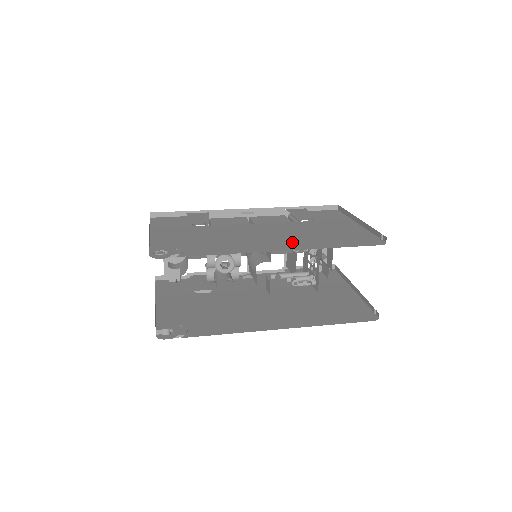
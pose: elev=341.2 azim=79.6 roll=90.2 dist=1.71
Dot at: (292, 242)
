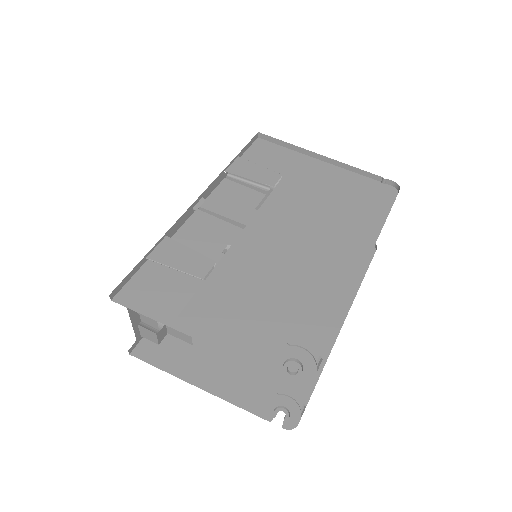
Dot at: (344, 240)
